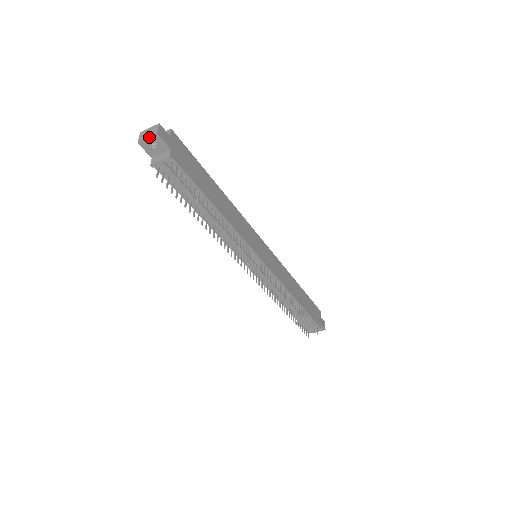
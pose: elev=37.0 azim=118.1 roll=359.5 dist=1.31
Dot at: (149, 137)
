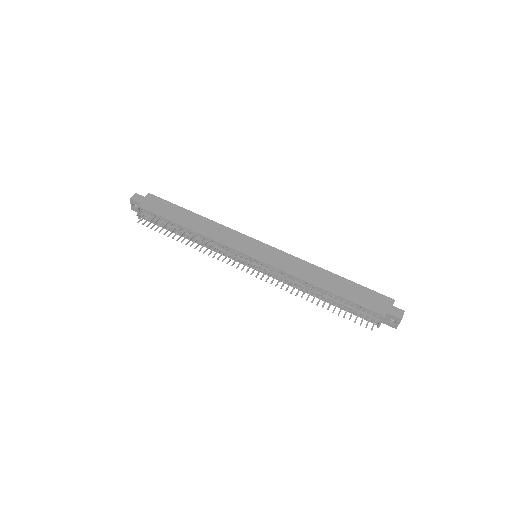
Dot at: (131, 203)
